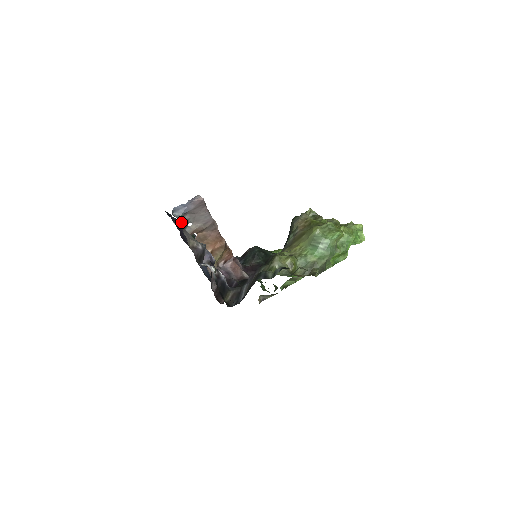
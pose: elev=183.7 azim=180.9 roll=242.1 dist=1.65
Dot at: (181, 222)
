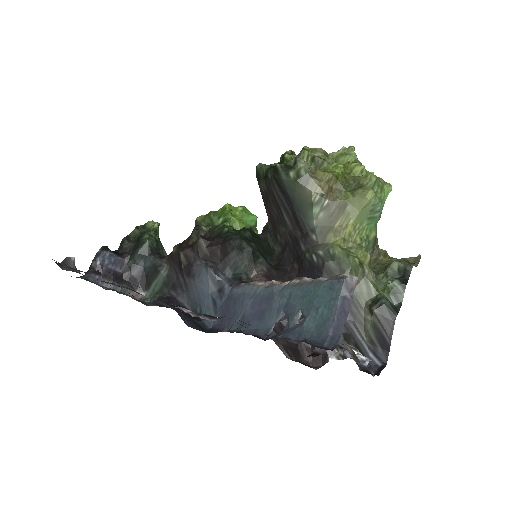
Dot at: (344, 341)
